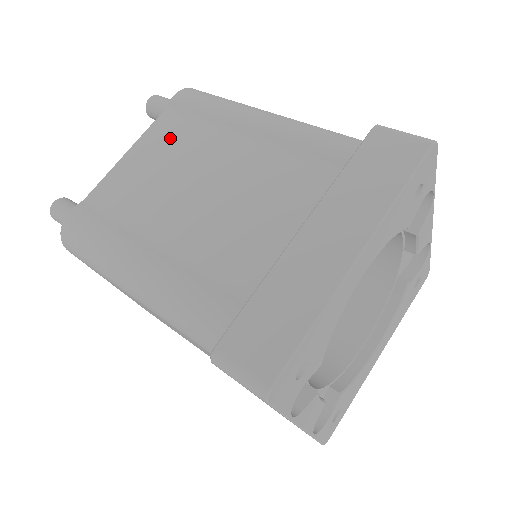
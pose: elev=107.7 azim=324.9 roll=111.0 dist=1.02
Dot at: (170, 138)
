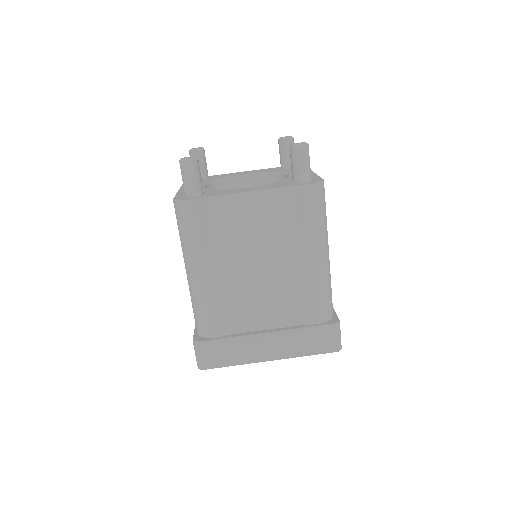
Dot at: (276, 214)
